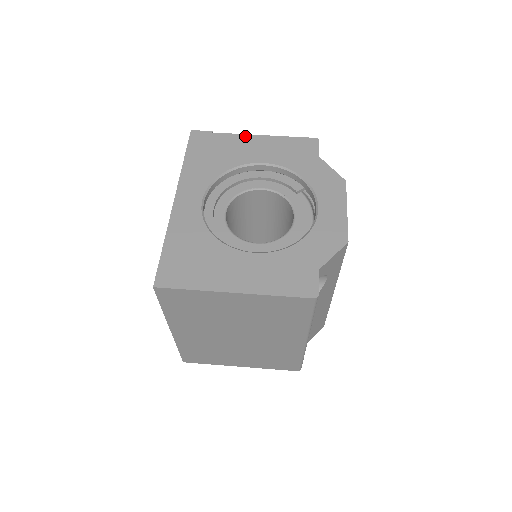
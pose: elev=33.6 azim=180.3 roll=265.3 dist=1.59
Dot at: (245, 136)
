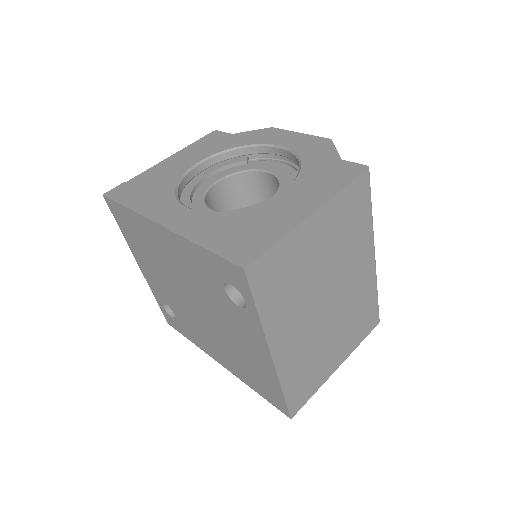
Dot at: (157, 165)
